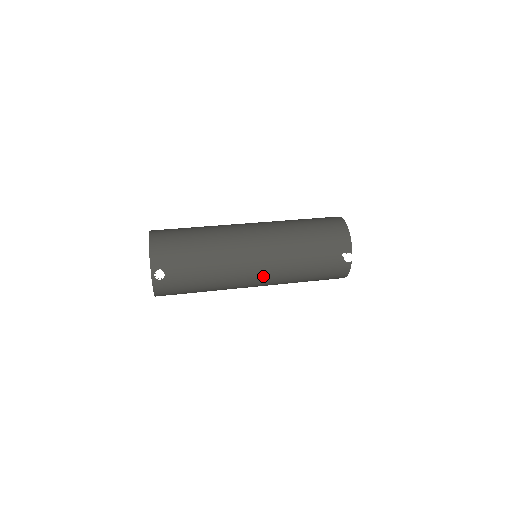
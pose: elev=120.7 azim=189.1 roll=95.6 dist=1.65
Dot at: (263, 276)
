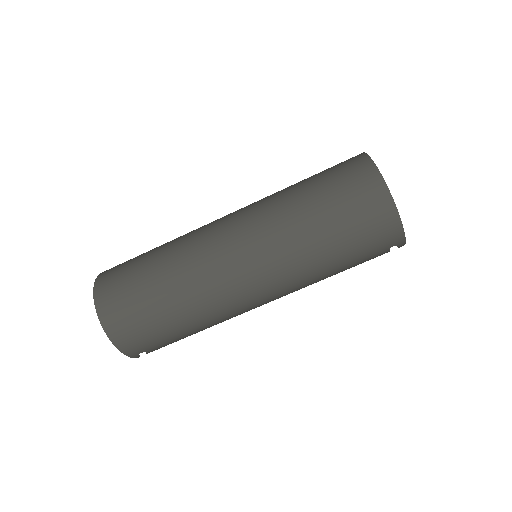
Dot at: occluded
